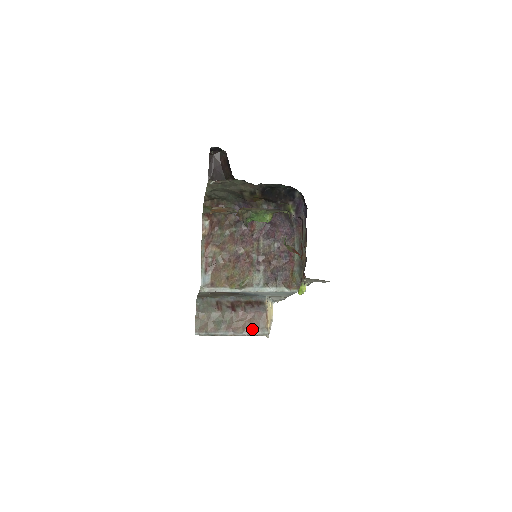
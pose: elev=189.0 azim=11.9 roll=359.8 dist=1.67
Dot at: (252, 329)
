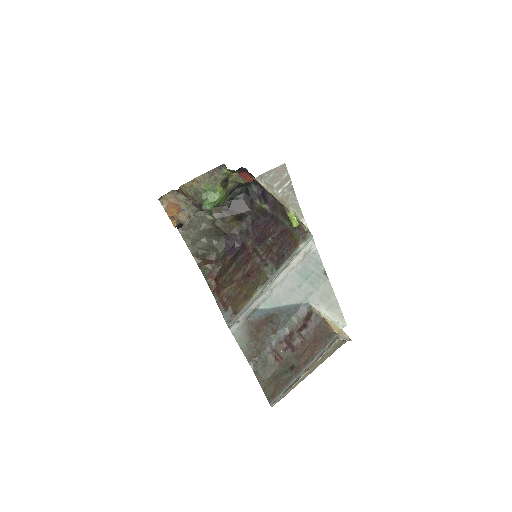
Dot at: (320, 346)
